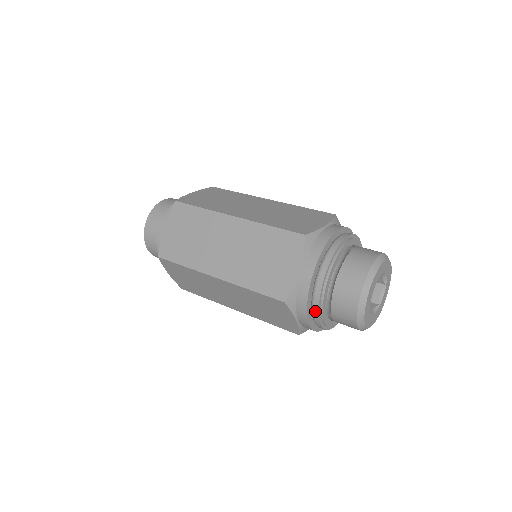
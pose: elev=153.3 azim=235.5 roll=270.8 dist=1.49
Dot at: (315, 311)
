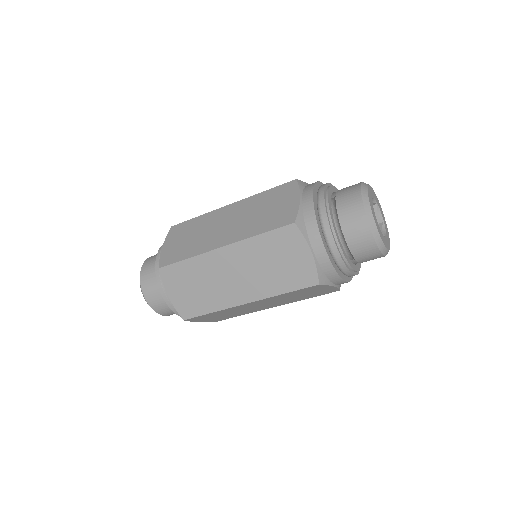
Dot at: (326, 228)
